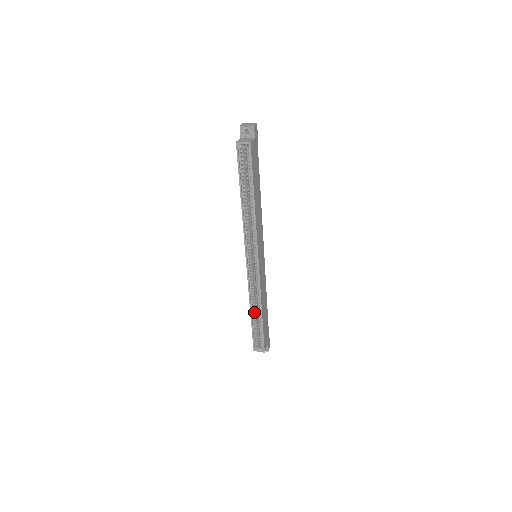
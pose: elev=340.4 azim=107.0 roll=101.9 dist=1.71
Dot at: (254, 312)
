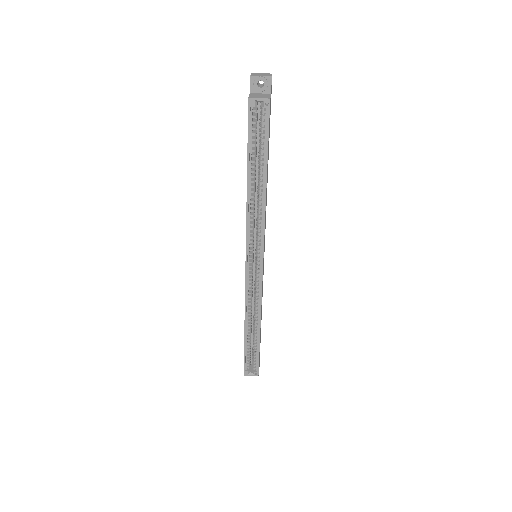
Dot at: (249, 328)
